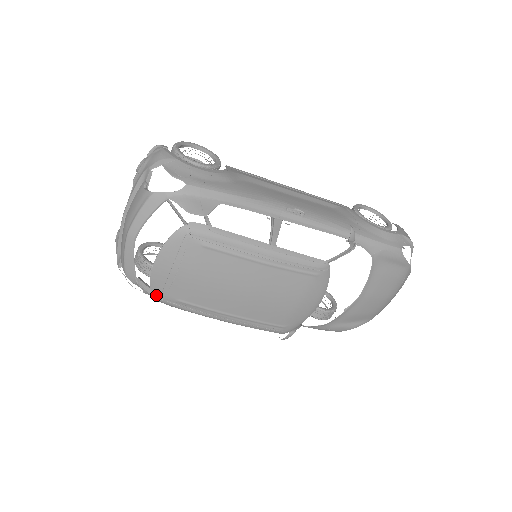
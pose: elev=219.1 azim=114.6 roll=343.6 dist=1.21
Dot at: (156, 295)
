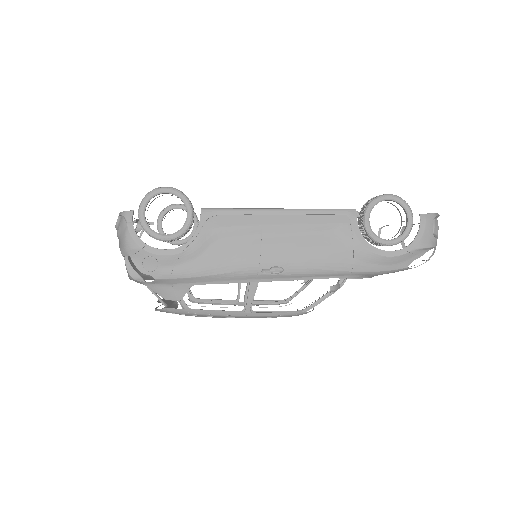
Dot at: occluded
